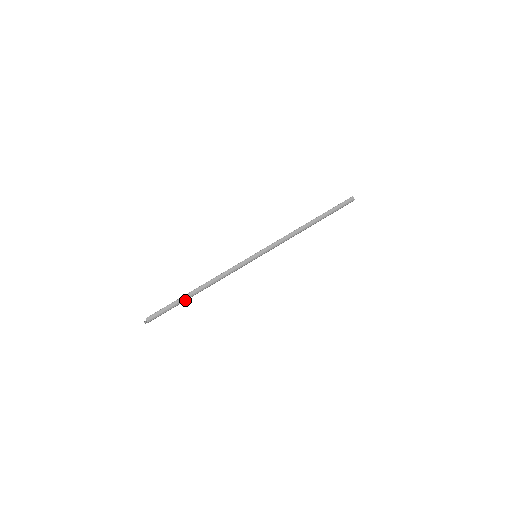
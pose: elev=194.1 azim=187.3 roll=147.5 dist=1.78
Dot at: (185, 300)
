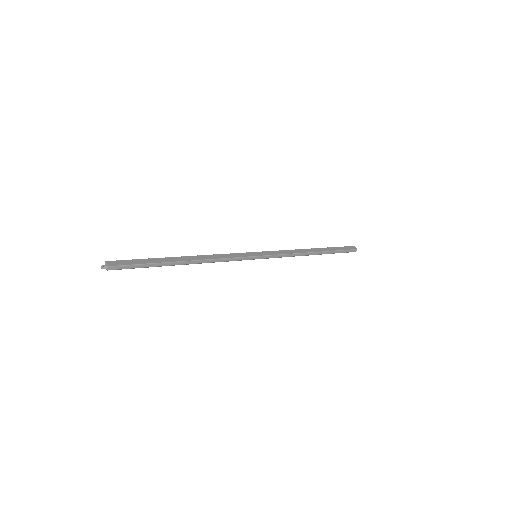
Dot at: (163, 265)
